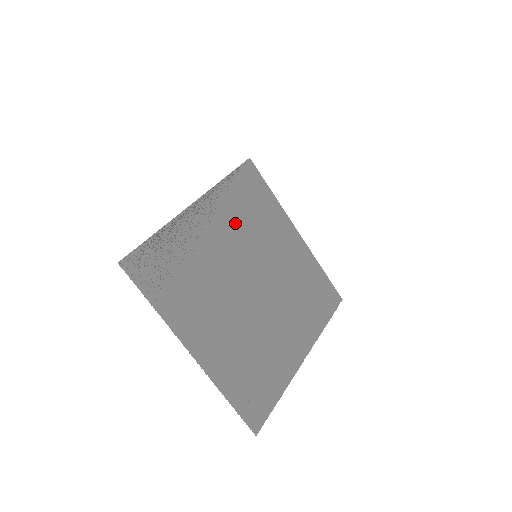
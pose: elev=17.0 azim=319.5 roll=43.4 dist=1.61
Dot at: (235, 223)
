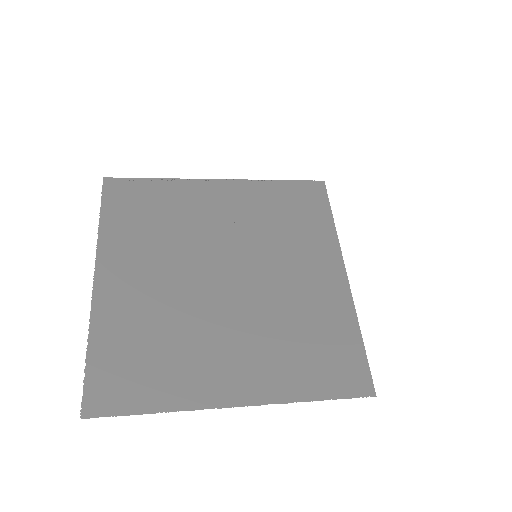
Dot at: (254, 216)
